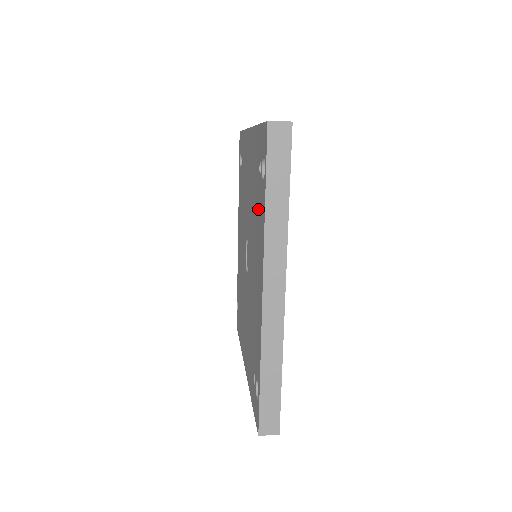
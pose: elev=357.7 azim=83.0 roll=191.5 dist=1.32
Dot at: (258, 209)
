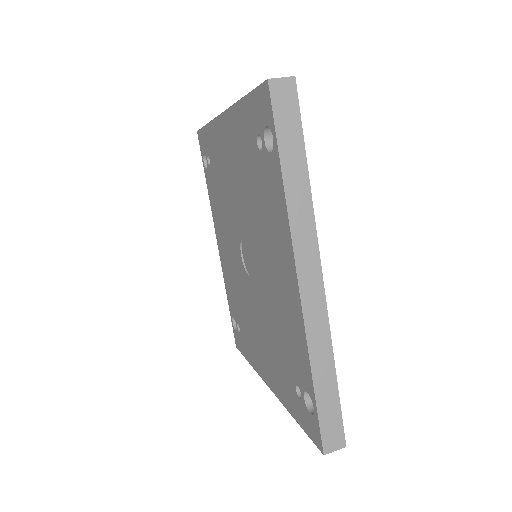
Dot at: (265, 192)
